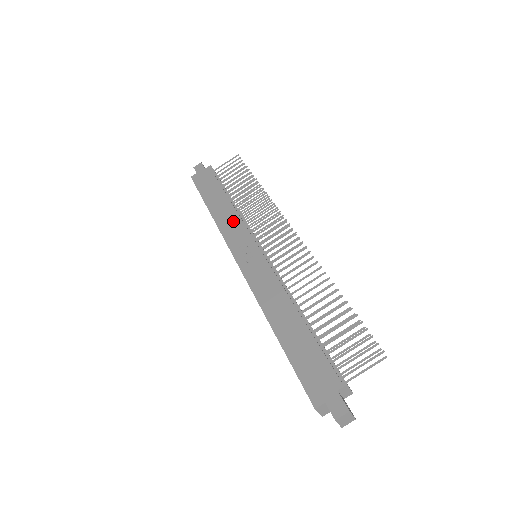
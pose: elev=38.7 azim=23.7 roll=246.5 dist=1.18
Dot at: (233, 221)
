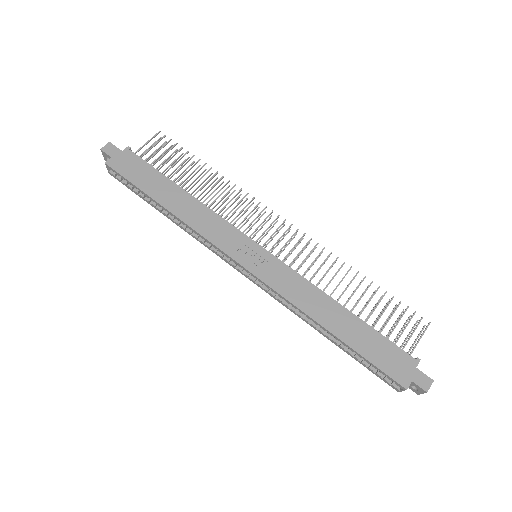
Dot at: (210, 219)
